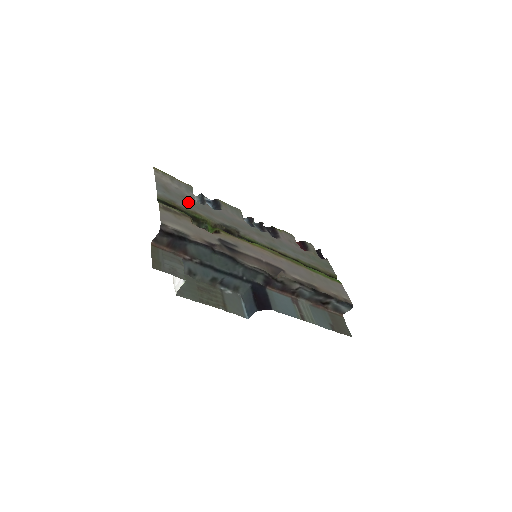
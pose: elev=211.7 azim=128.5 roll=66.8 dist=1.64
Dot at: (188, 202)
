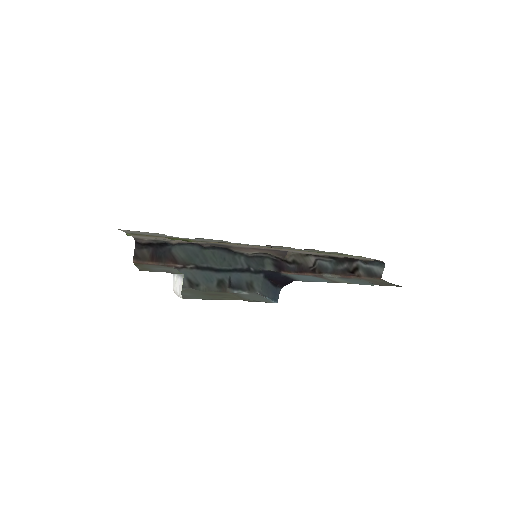
Dot at: occluded
